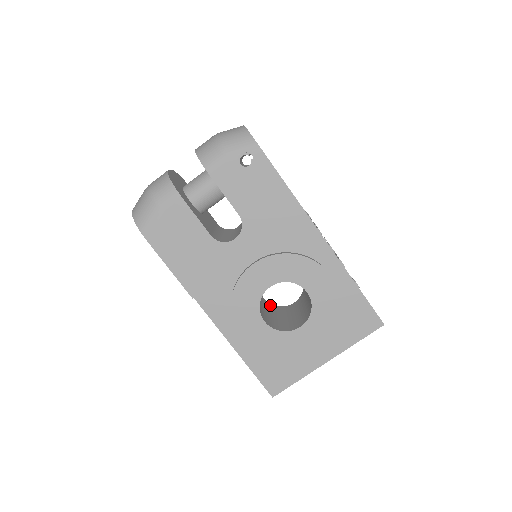
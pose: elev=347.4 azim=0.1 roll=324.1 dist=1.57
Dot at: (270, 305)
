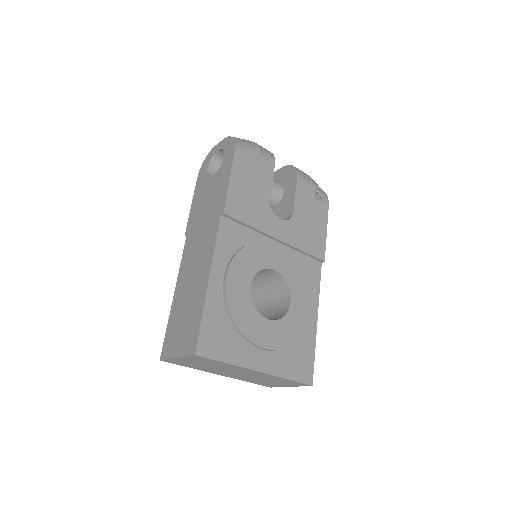
Dot at: occluded
